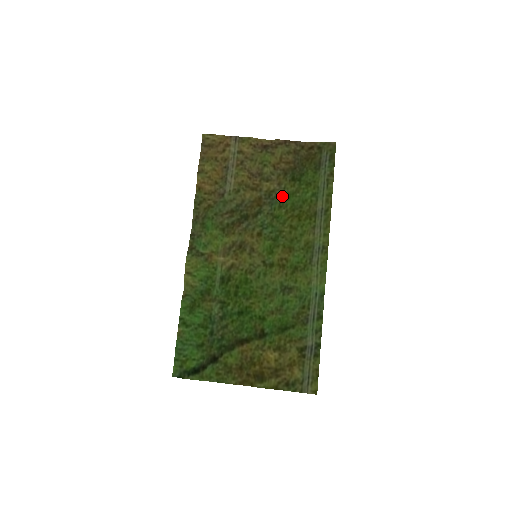
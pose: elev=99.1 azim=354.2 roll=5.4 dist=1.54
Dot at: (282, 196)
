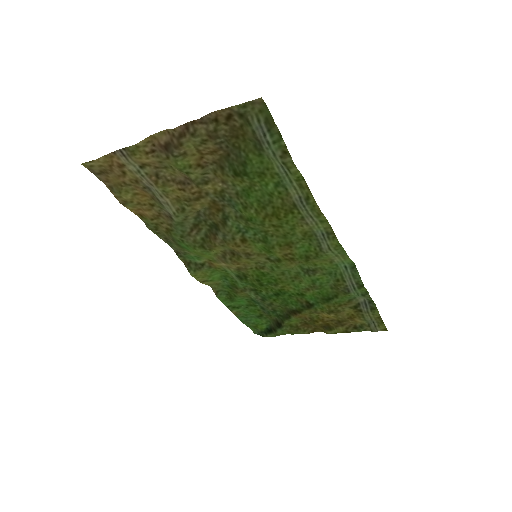
Dot at: (238, 195)
